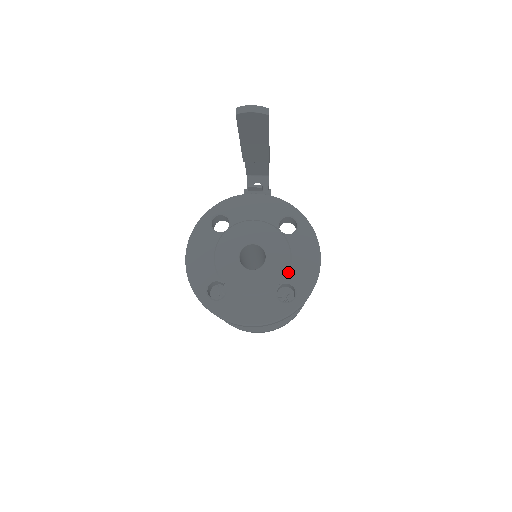
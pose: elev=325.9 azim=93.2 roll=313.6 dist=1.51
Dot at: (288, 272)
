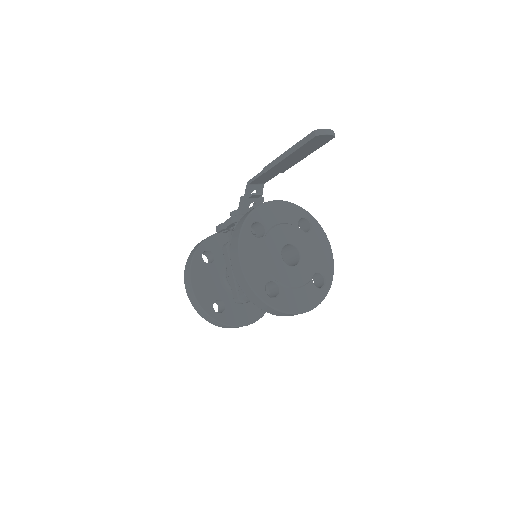
Dot at: (316, 263)
